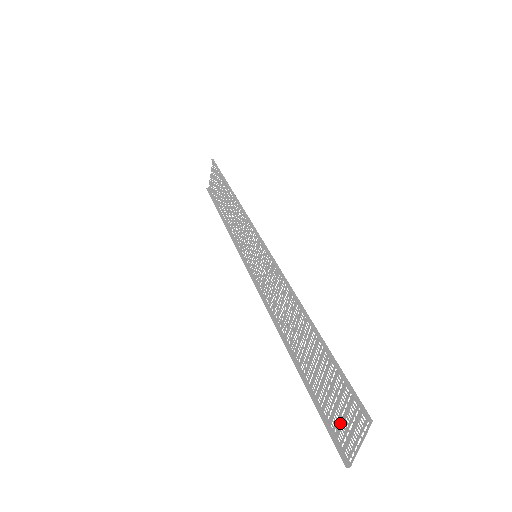
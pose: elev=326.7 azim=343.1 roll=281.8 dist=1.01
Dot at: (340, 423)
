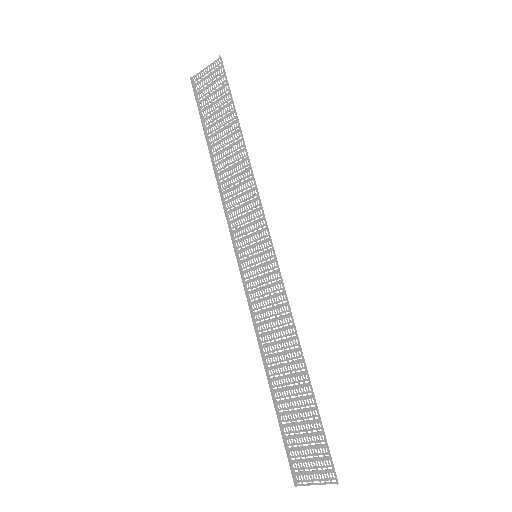
Dot at: (302, 460)
